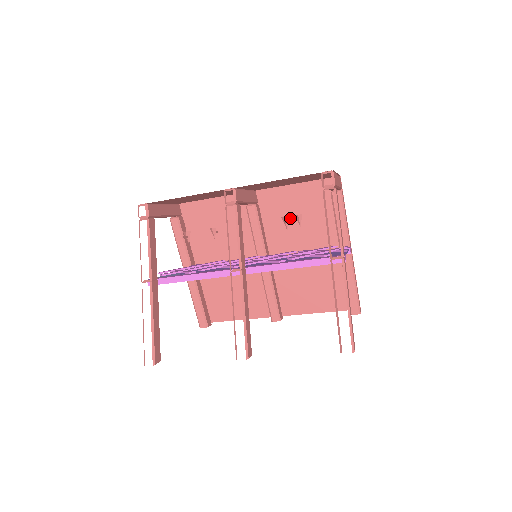
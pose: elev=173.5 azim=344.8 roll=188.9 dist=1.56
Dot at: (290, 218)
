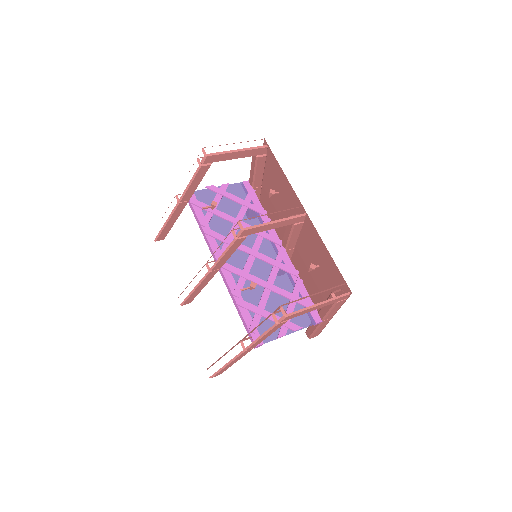
Dot at: (315, 255)
